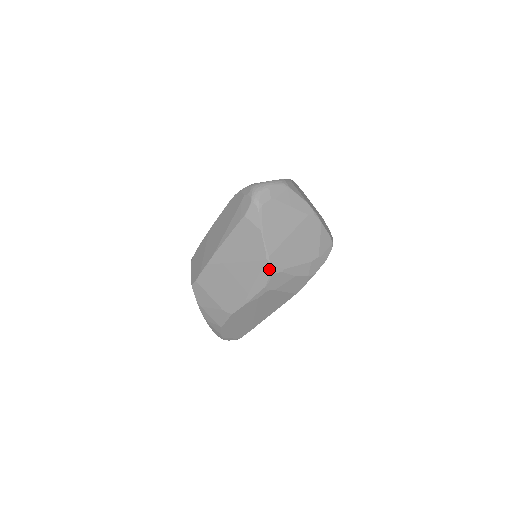
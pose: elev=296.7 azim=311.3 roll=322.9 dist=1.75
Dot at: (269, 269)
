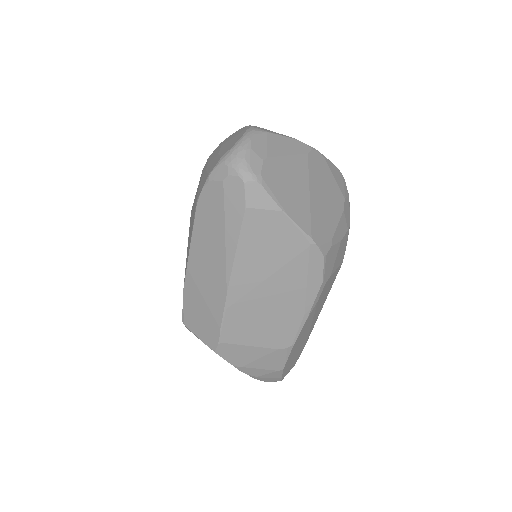
Dot at: (319, 254)
